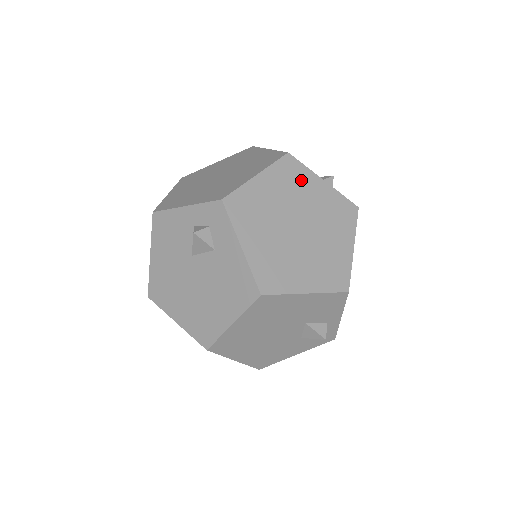
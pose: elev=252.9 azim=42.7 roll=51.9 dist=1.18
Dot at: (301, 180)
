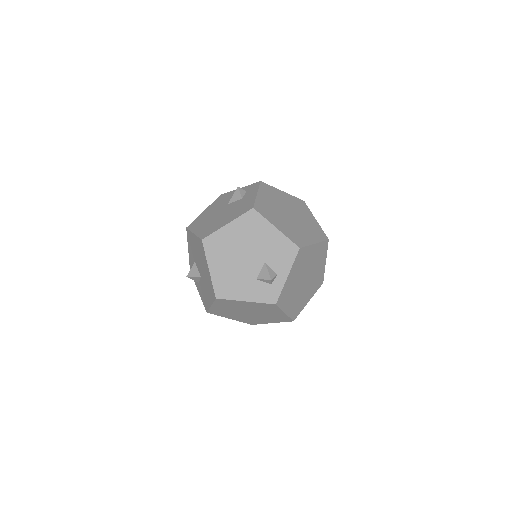
Dot at: (304, 210)
